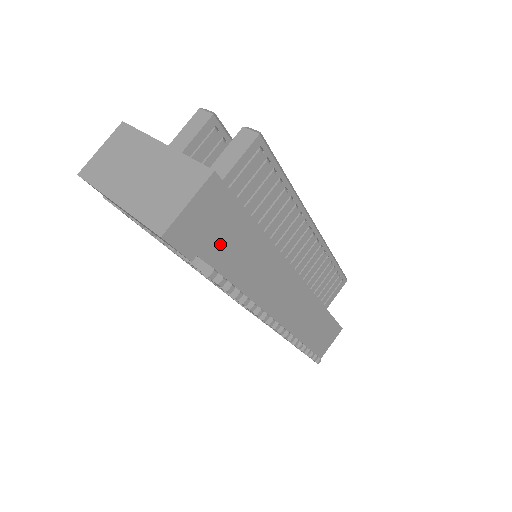
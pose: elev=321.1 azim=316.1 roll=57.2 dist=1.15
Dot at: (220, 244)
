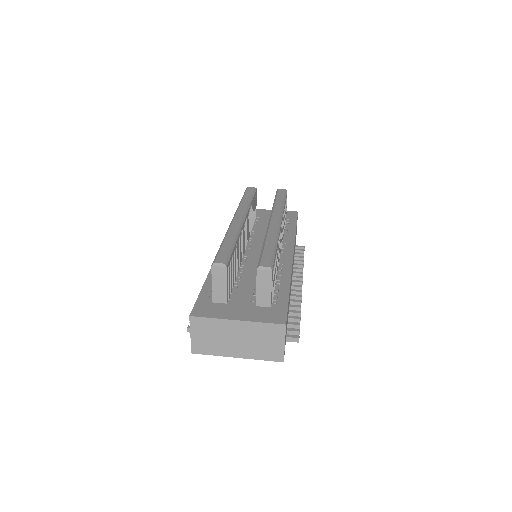
Dot at: occluded
